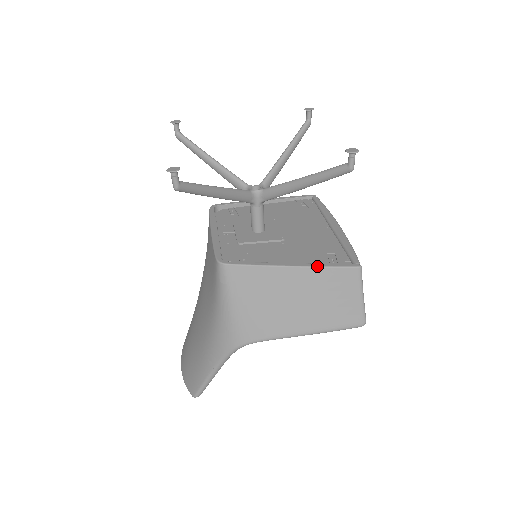
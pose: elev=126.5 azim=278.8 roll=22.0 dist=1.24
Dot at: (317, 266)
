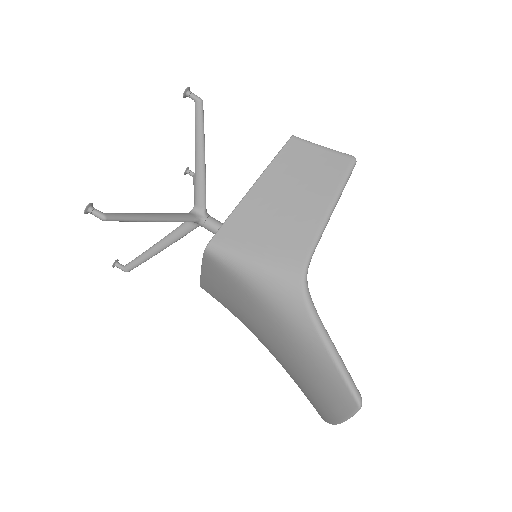
Dot at: occluded
